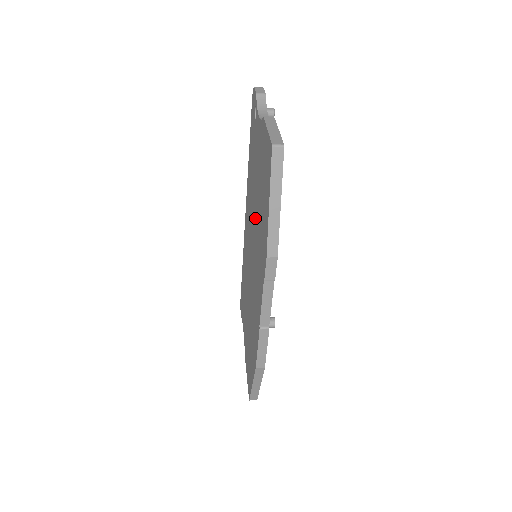
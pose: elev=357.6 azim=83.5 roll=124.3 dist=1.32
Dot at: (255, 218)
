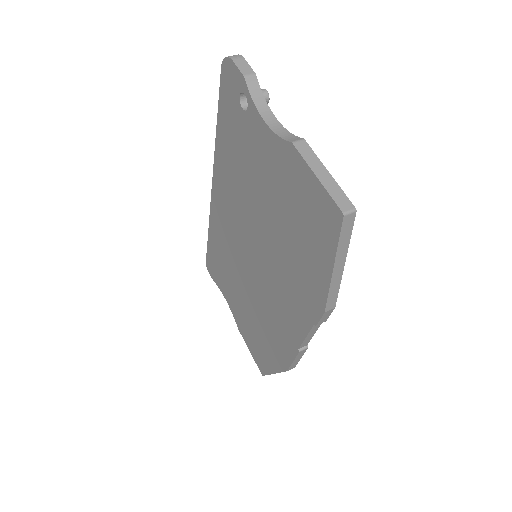
Dot at: (264, 232)
